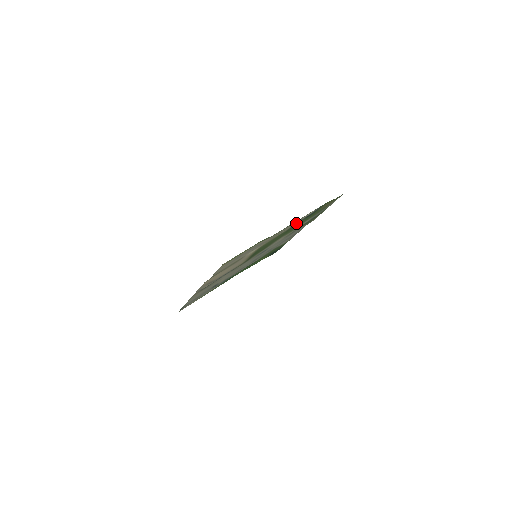
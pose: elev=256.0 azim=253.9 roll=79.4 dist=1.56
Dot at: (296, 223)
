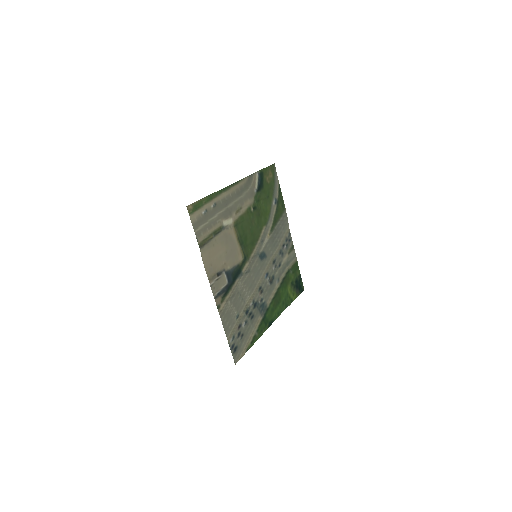
Dot at: (255, 199)
